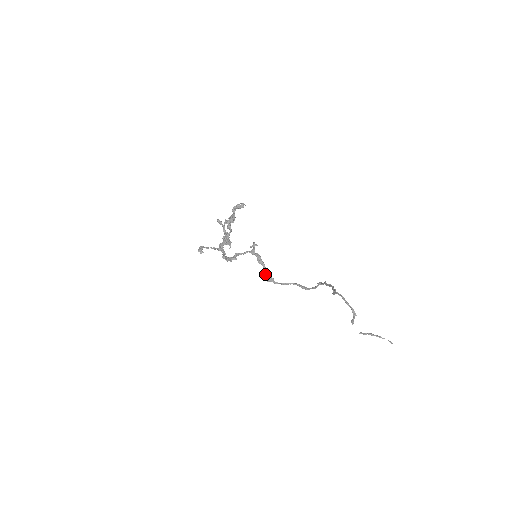
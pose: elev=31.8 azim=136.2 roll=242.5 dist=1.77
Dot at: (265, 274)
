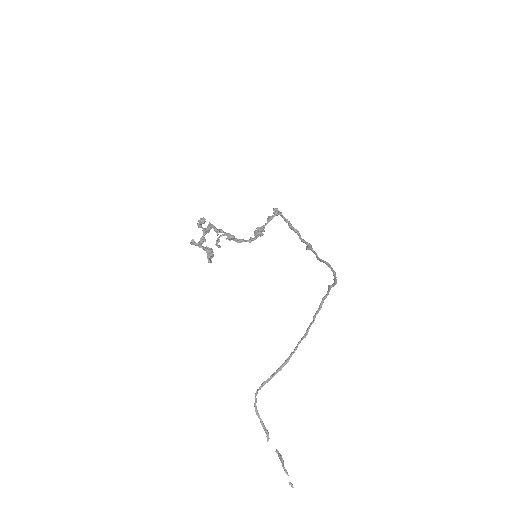
Dot at: occluded
